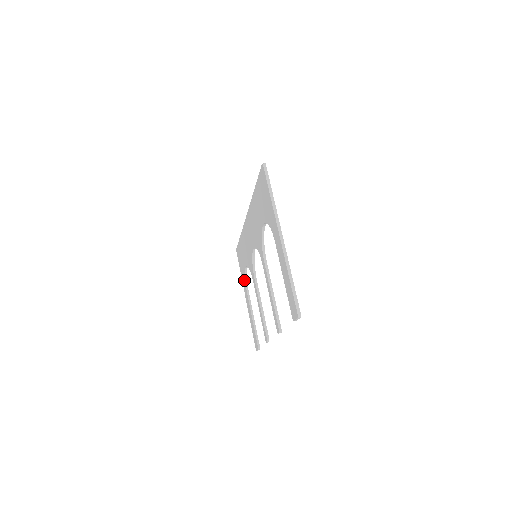
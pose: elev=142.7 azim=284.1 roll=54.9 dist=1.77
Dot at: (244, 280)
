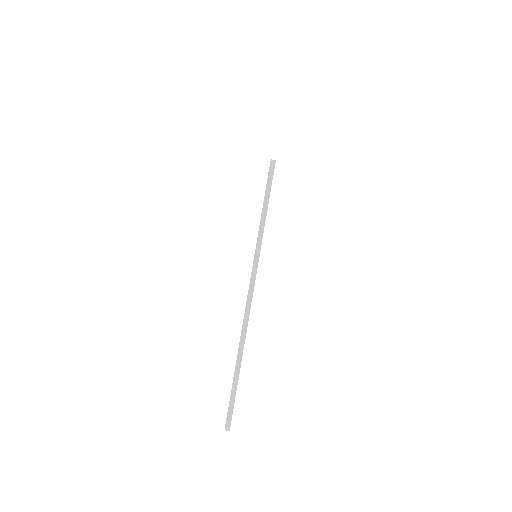
Dot at: occluded
